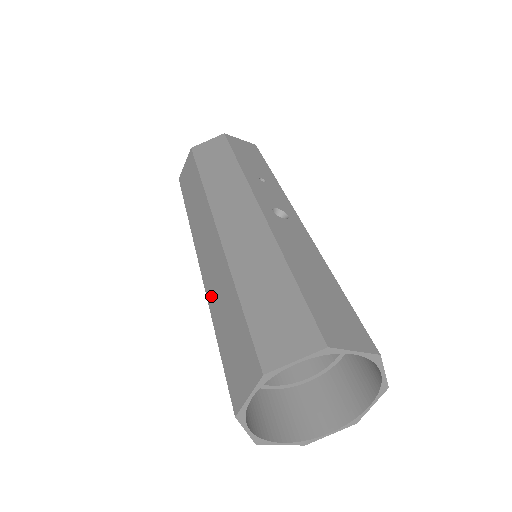
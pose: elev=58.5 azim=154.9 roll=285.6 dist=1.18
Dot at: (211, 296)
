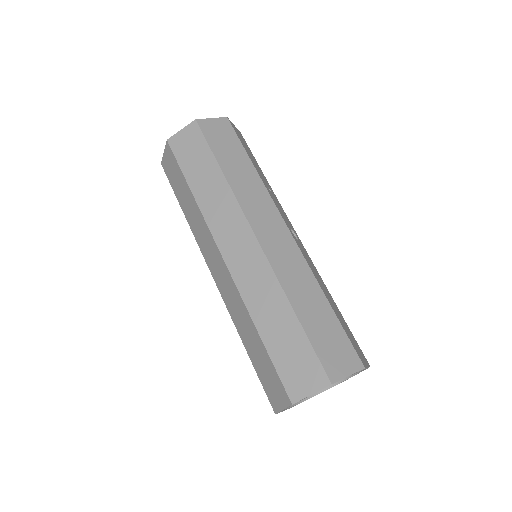
Dot at: (250, 299)
